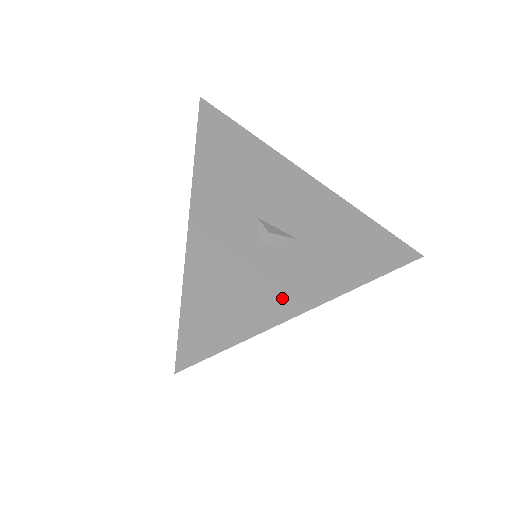
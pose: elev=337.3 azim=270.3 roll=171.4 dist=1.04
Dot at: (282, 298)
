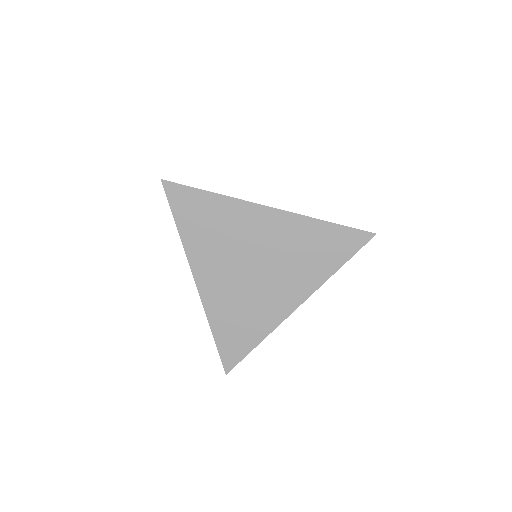
Dot at: occluded
